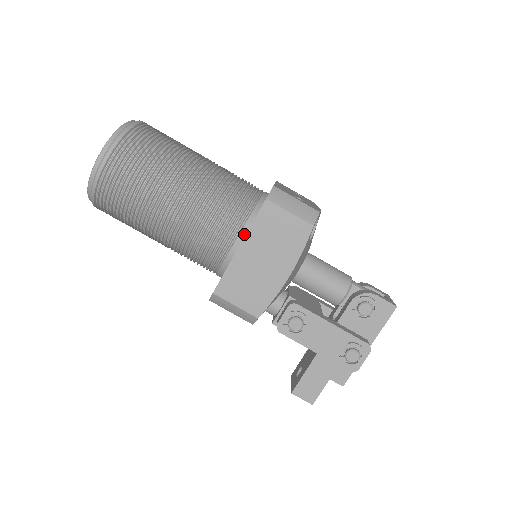
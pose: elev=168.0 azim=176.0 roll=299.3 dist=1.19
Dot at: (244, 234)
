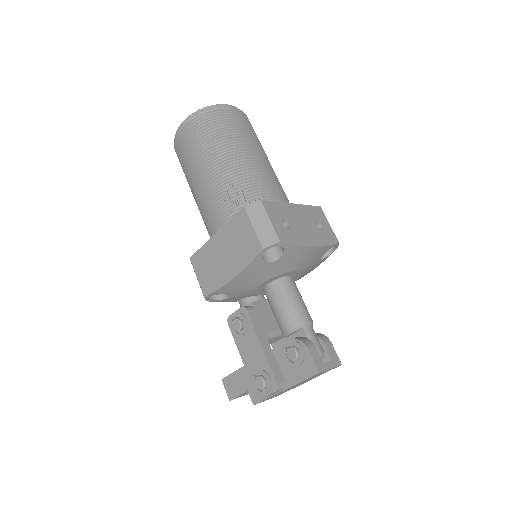
Dot at: occluded
